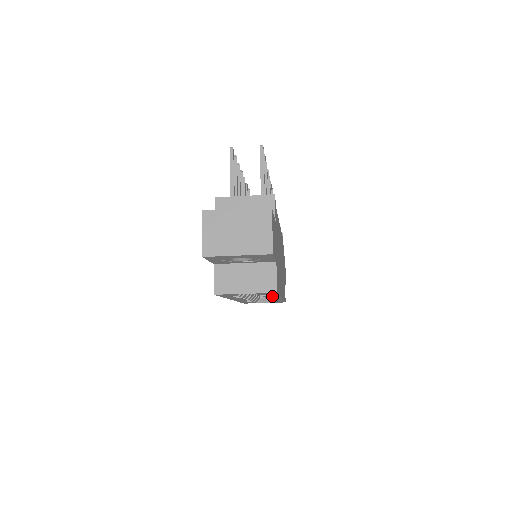
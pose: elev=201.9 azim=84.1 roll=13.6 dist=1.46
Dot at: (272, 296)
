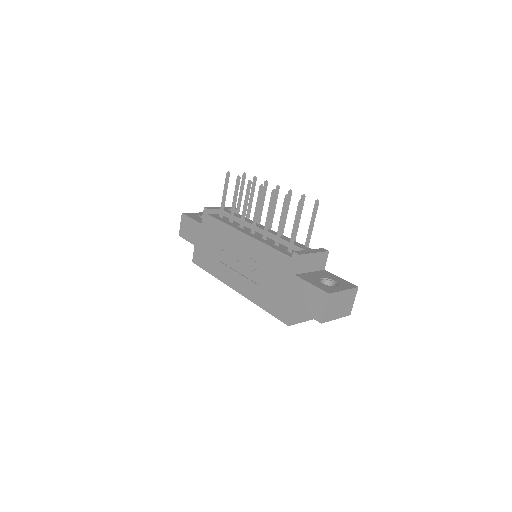
Dot at: occluded
